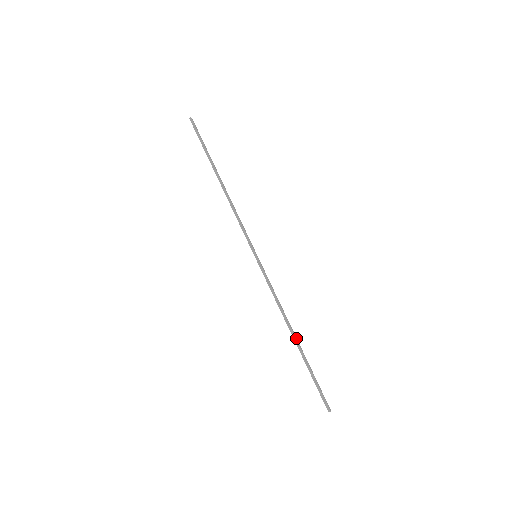
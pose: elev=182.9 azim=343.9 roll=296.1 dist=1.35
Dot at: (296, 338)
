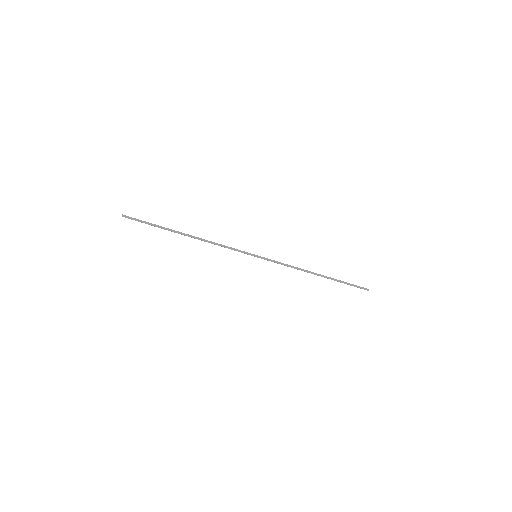
Dot at: (320, 274)
